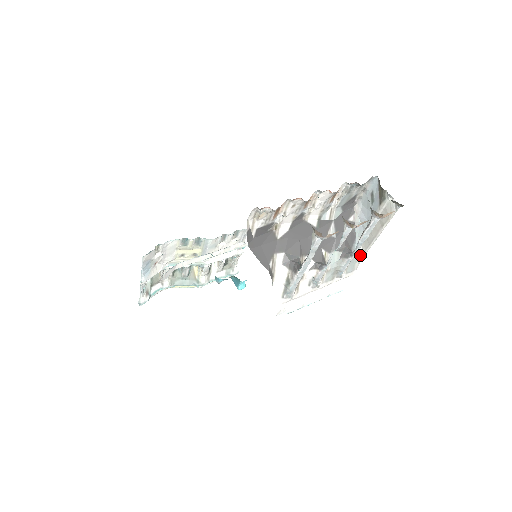
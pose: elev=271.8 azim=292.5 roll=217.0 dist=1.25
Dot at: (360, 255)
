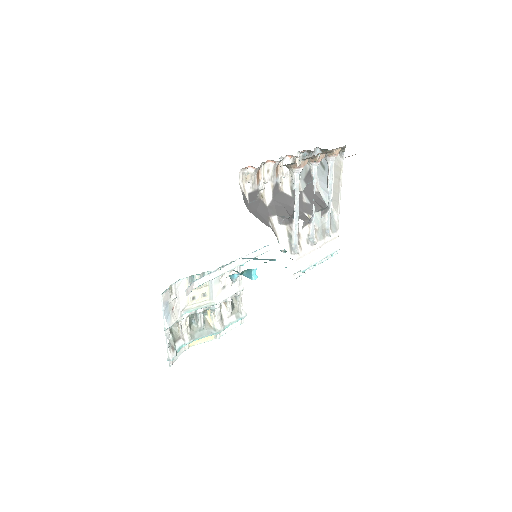
Dot at: (336, 216)
